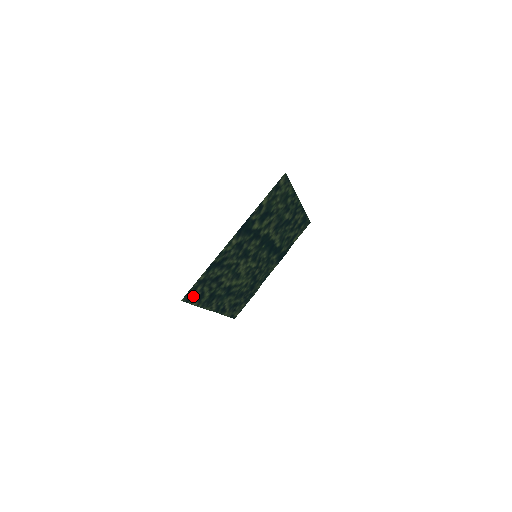
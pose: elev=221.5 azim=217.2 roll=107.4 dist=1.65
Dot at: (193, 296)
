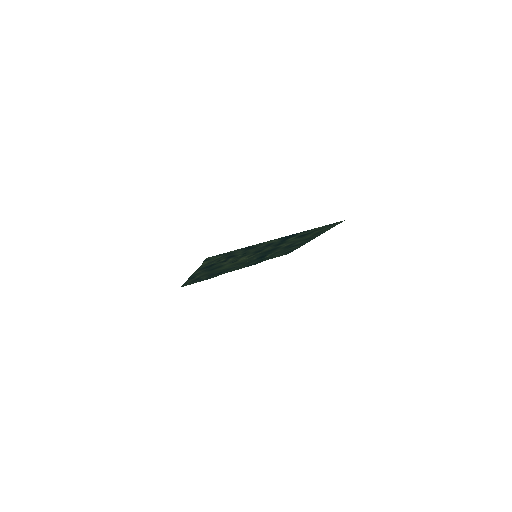
Dot at: (211, 259)
